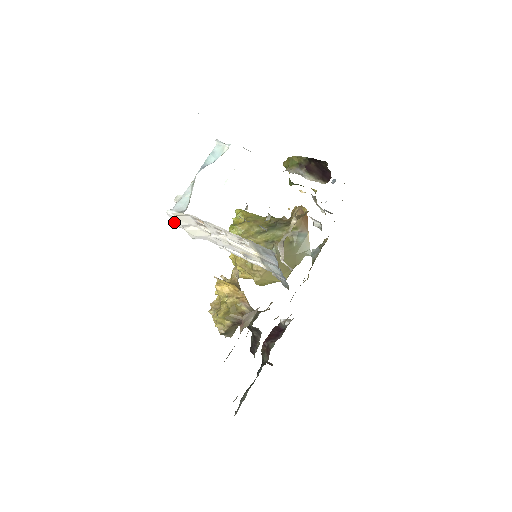
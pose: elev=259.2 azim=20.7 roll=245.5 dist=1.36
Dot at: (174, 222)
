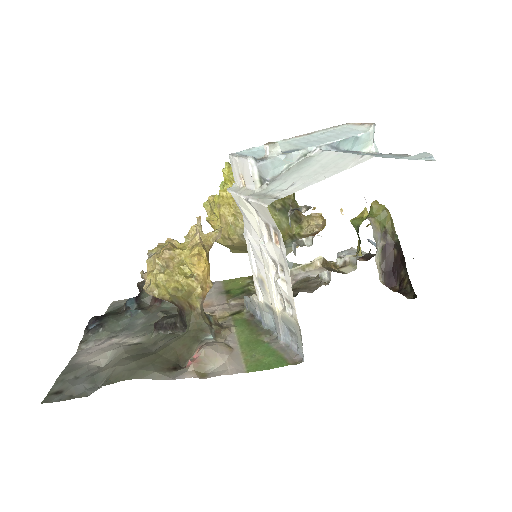
Dot at: (236, 159)
